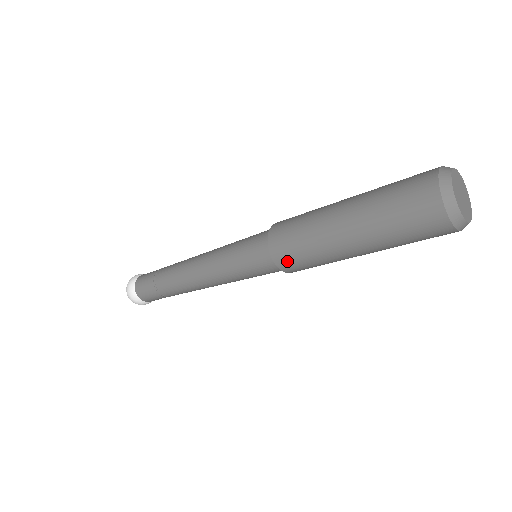
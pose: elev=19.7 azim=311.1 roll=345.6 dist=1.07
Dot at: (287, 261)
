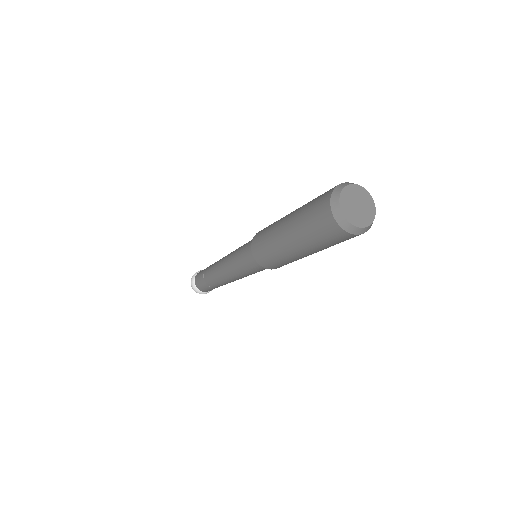
Dot at: (270, 266)
